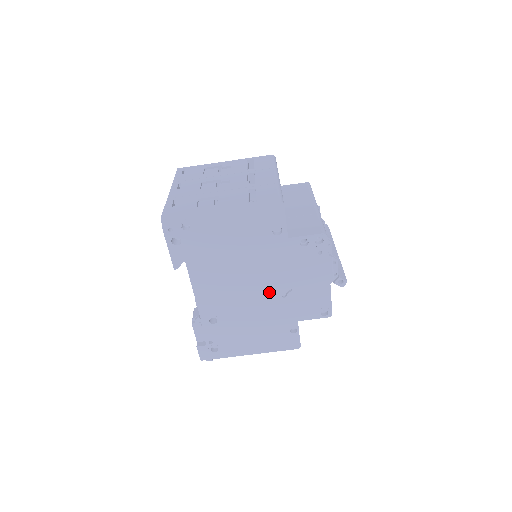
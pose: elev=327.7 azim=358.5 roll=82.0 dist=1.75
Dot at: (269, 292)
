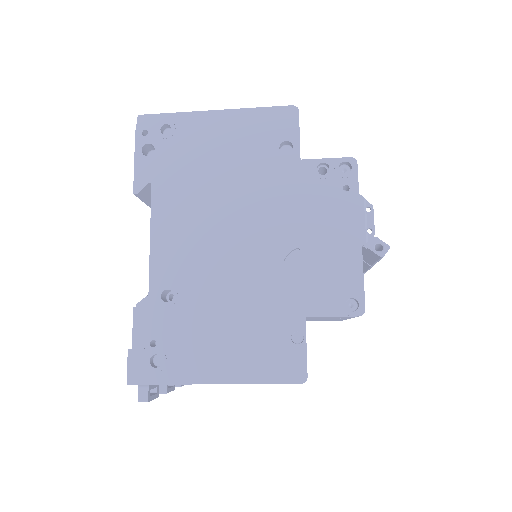
Dot at: (263, 250)
